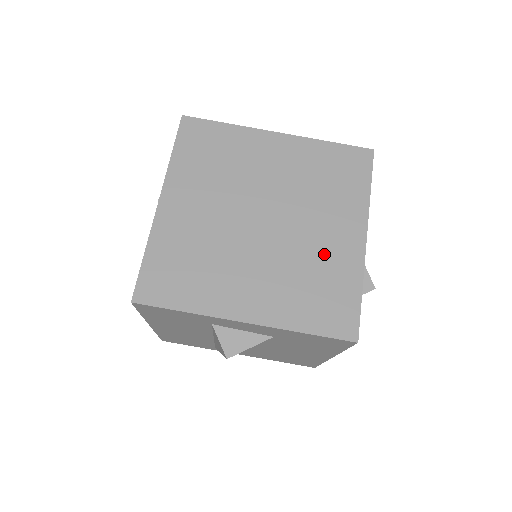
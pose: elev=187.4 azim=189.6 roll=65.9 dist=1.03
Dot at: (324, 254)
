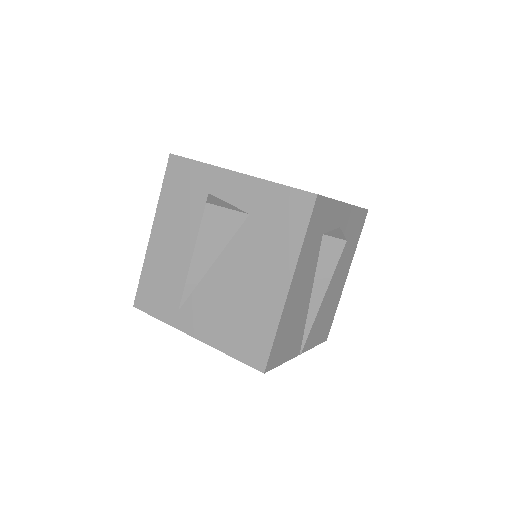
Dot at: occluded
